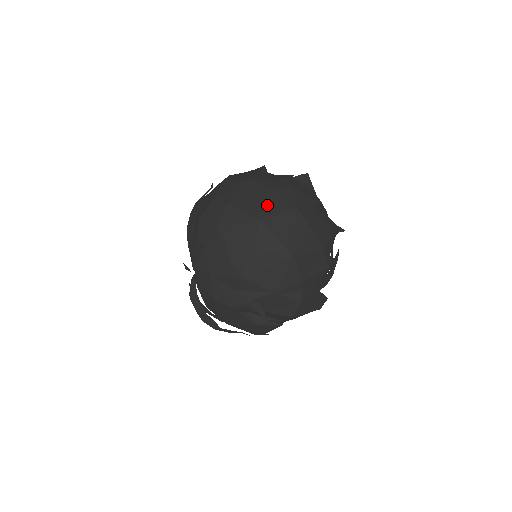
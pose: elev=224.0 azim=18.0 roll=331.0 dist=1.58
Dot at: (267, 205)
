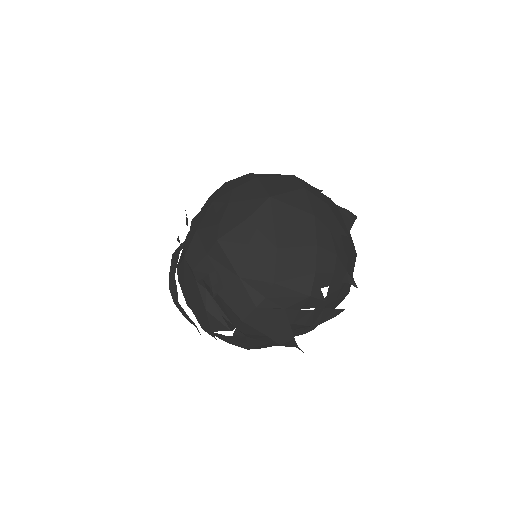
Dot at: (288, 195)
